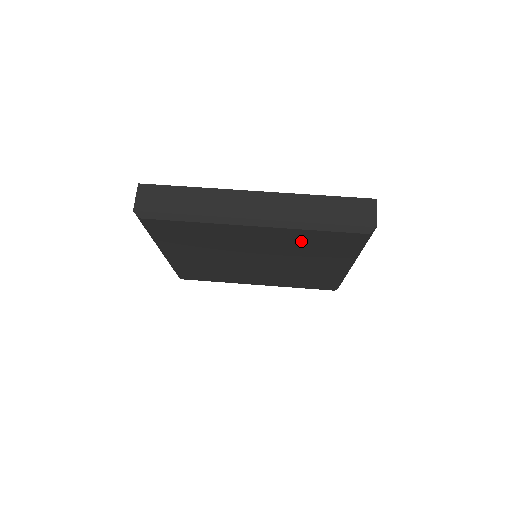
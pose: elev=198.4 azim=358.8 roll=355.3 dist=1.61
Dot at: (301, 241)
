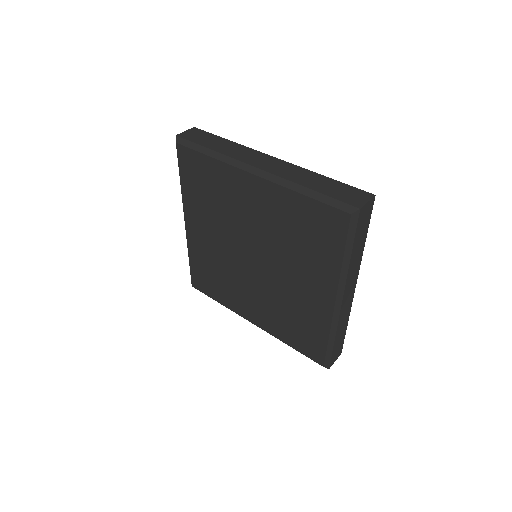
Dot at: (291, 218)
